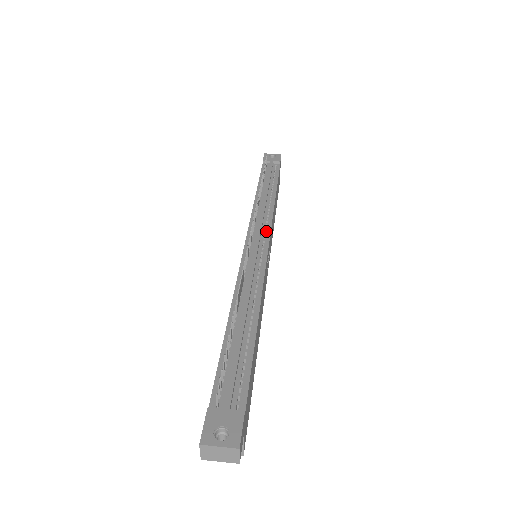
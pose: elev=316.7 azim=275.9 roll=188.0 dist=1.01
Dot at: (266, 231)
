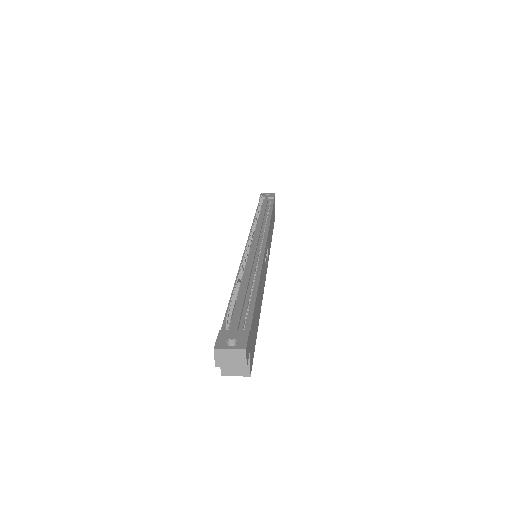
Dot at: (263, 237)
